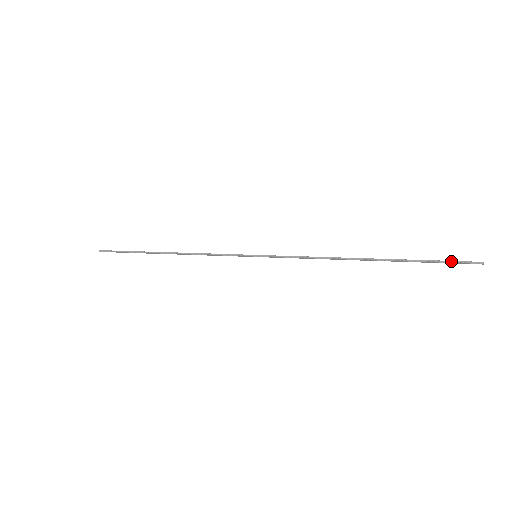
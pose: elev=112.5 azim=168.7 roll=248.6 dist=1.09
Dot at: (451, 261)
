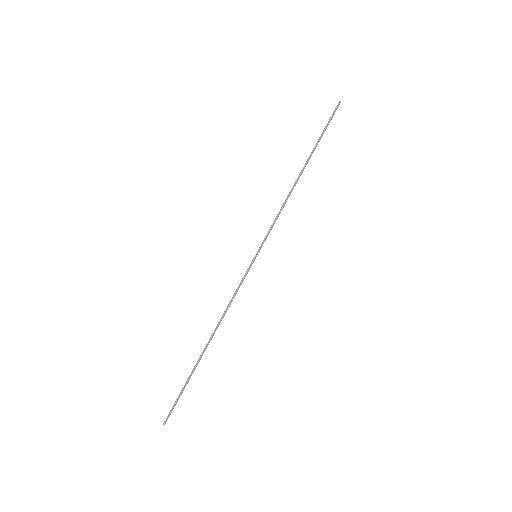
Dot at: (330, 119)
